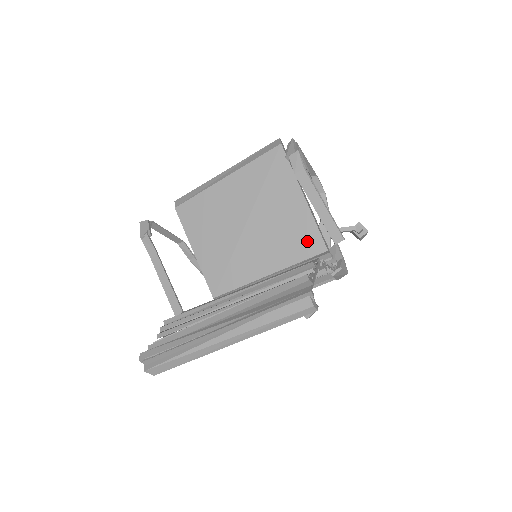
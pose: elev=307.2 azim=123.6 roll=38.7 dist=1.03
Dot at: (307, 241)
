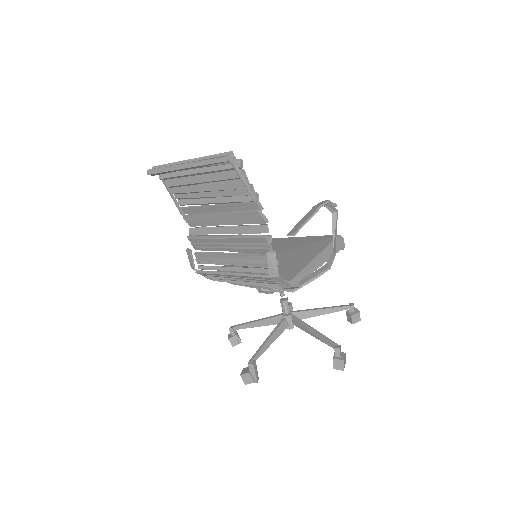
Dot at: (288, 272)
